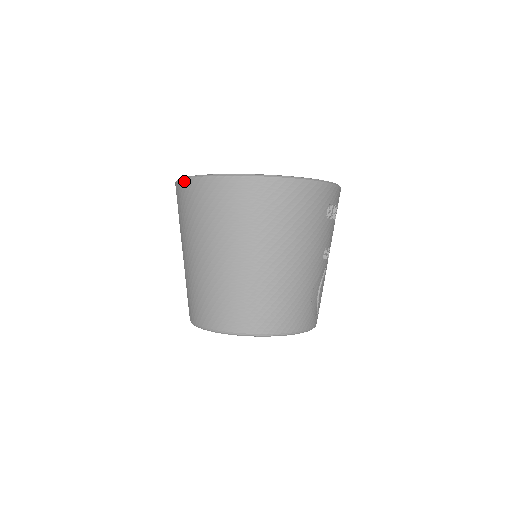
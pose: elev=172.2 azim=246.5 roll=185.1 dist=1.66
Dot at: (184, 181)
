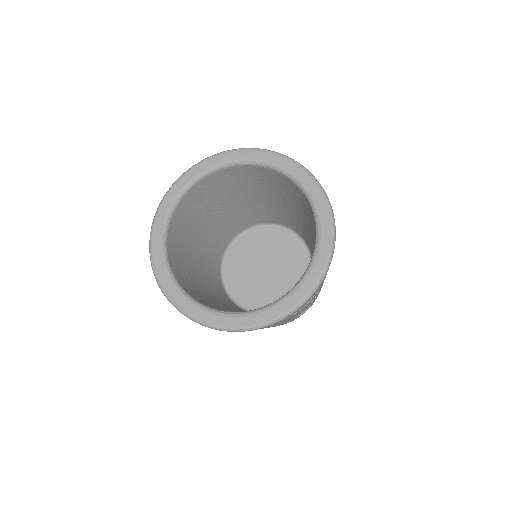
Dot at: (151, 263)
